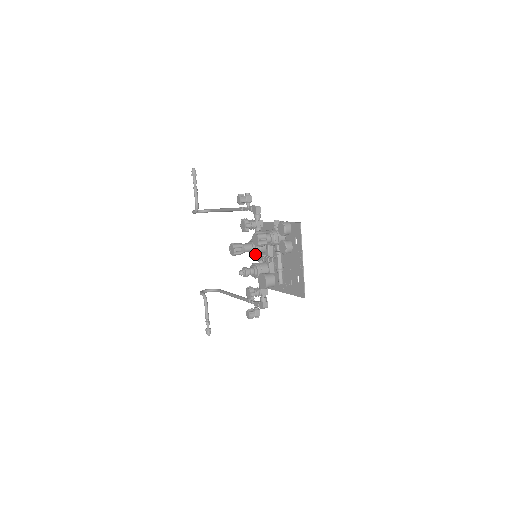
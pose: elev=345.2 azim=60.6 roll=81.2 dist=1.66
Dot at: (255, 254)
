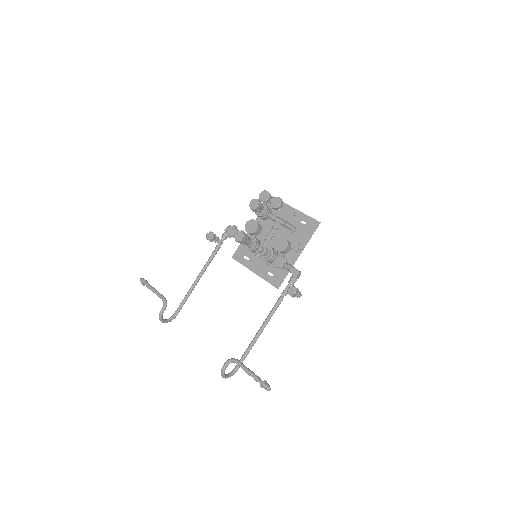
Dot at: (256, 245)
